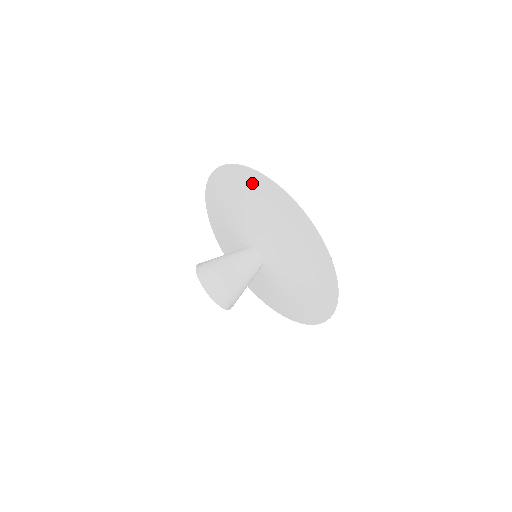
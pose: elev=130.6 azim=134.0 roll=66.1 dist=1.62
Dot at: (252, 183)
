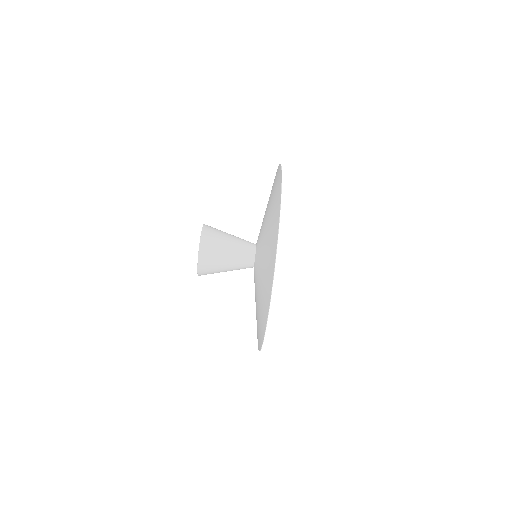
Dot at: (268, 283)
